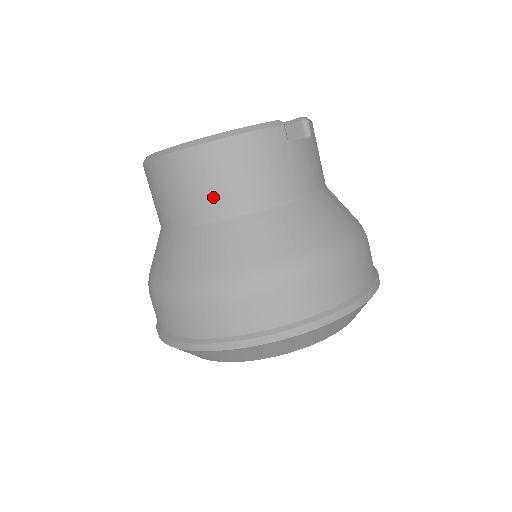
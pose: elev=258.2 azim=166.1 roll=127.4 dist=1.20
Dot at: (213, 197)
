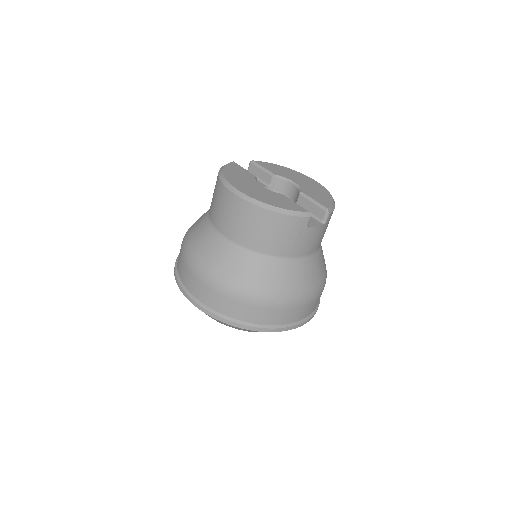
Dot at: (246, 234)
